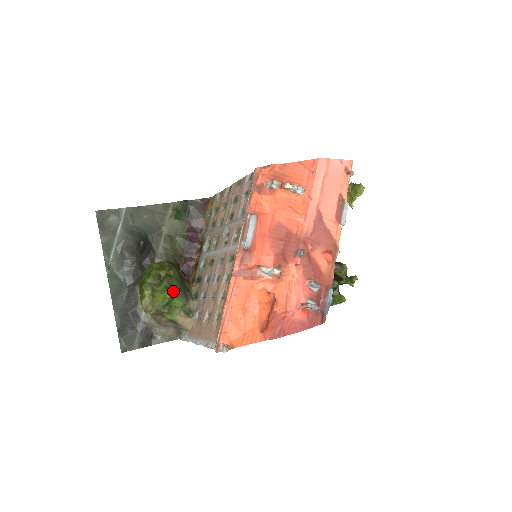
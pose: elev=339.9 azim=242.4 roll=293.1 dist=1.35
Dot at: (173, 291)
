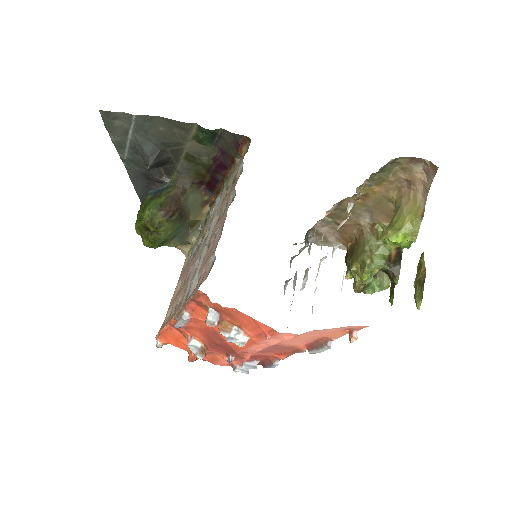
Dot at: (160, 244)
